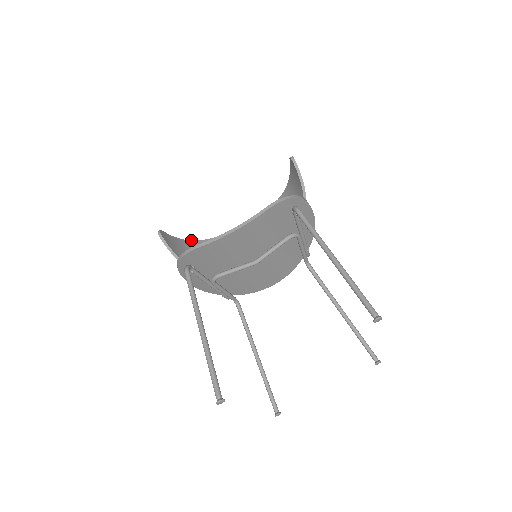
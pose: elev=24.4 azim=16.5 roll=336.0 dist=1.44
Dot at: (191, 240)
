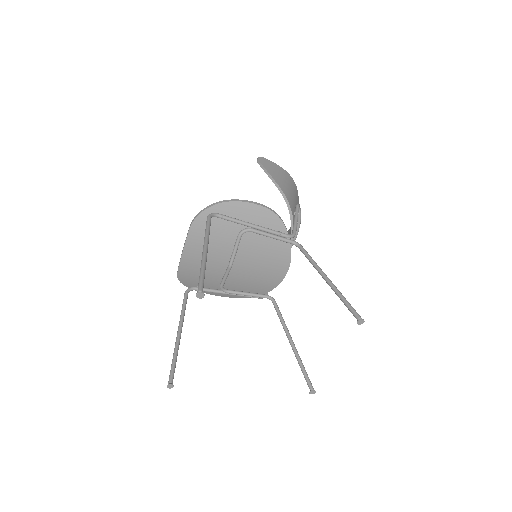
Dot at: occluded
